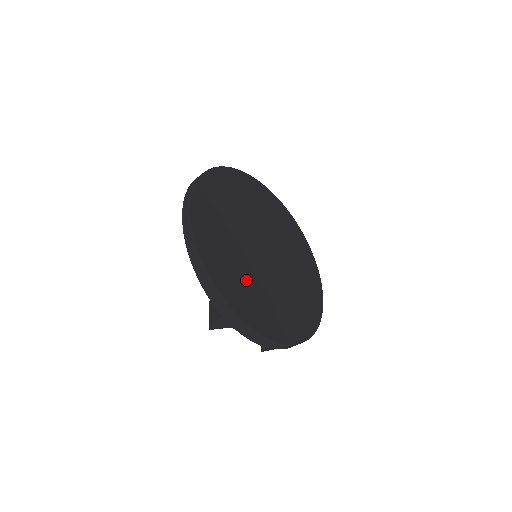
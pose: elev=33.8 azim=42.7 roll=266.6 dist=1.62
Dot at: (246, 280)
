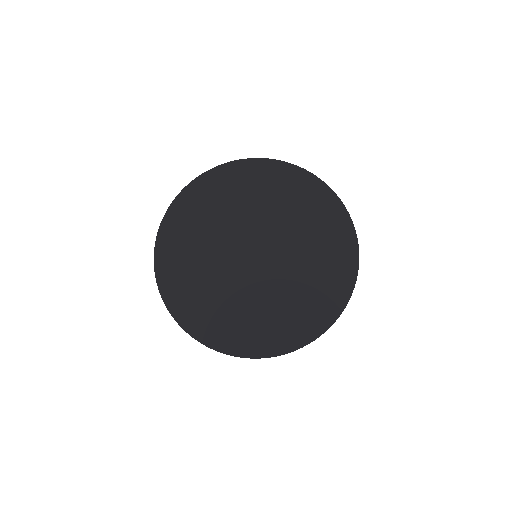
Dot at: (222, 303)
